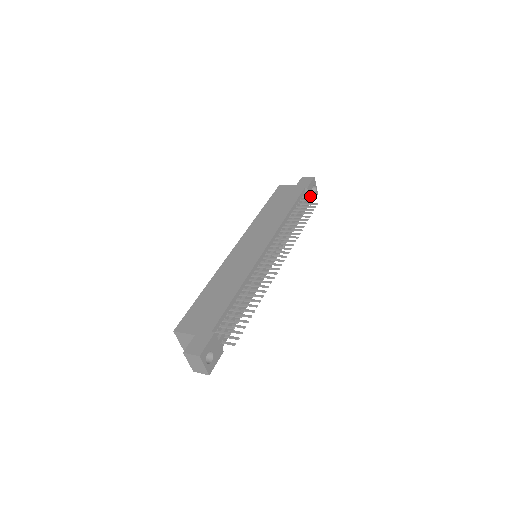
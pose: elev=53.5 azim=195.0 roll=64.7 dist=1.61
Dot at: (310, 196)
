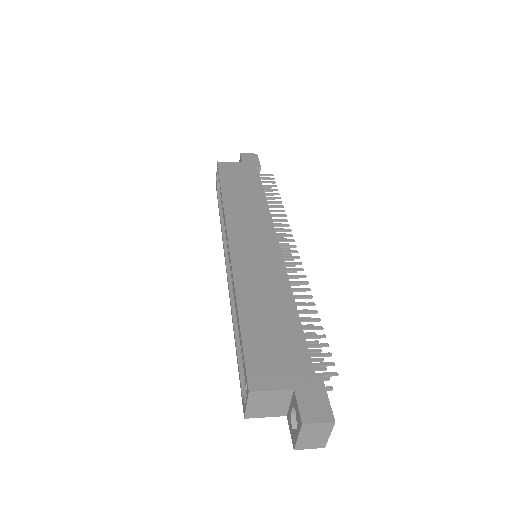
Dot at: (269, 177)
